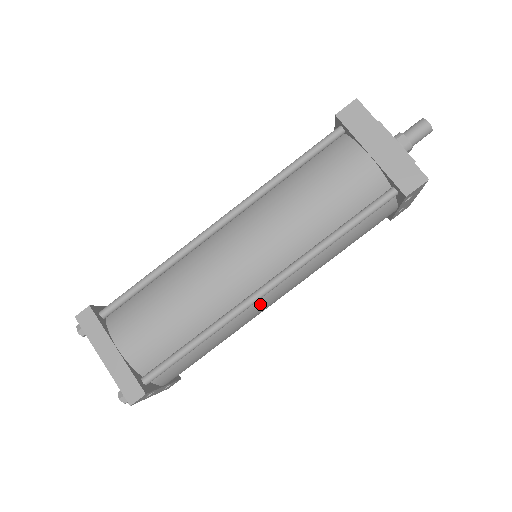
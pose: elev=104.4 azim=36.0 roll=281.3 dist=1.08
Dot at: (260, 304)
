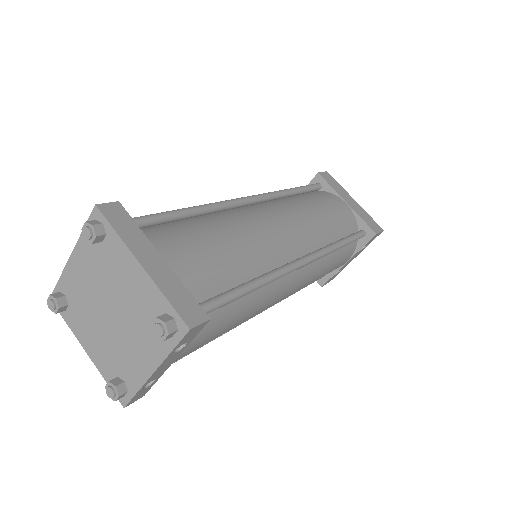
Dot at: (285, 284)
